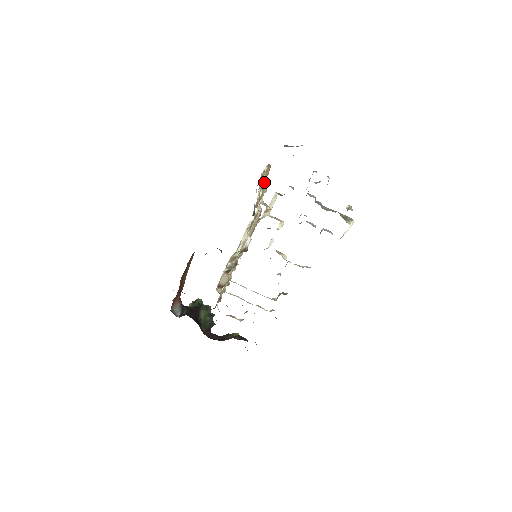
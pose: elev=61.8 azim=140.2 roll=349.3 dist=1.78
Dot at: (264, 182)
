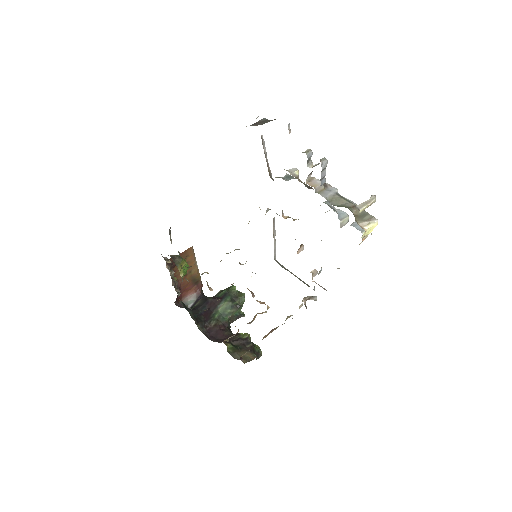
Dot at: occluded
